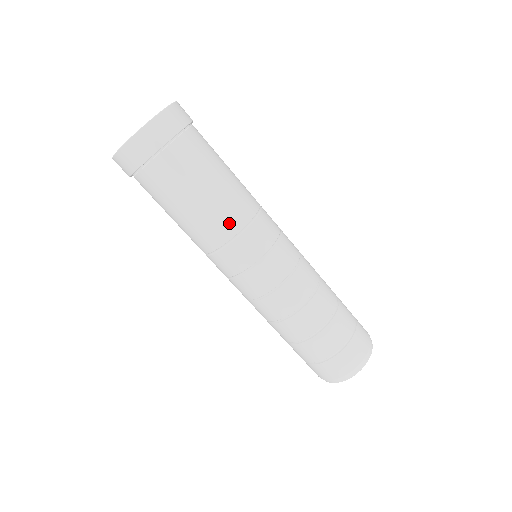
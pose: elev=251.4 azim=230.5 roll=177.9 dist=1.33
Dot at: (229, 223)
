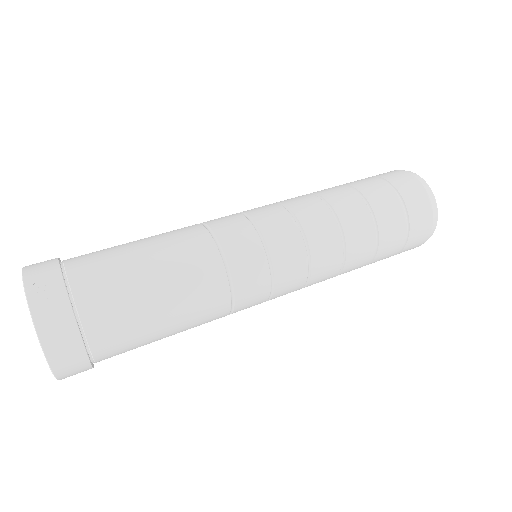
Dot at: (215, 308)
